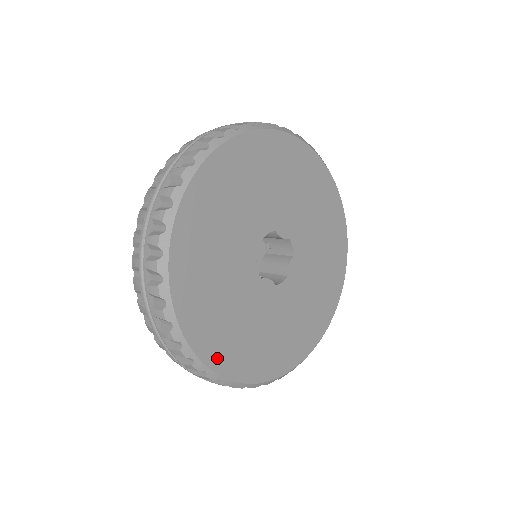
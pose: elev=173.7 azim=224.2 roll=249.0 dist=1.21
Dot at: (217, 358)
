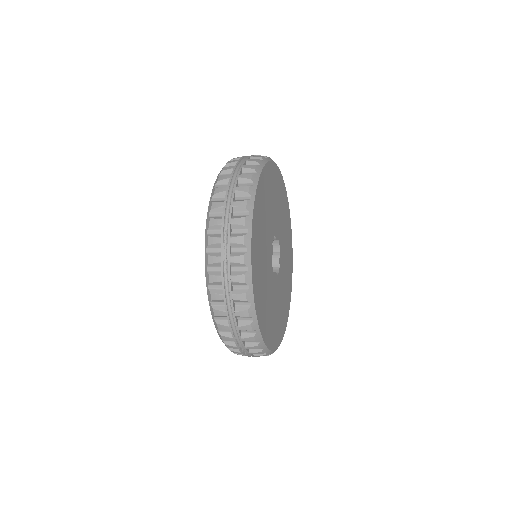
Dot at: (267, 336)
